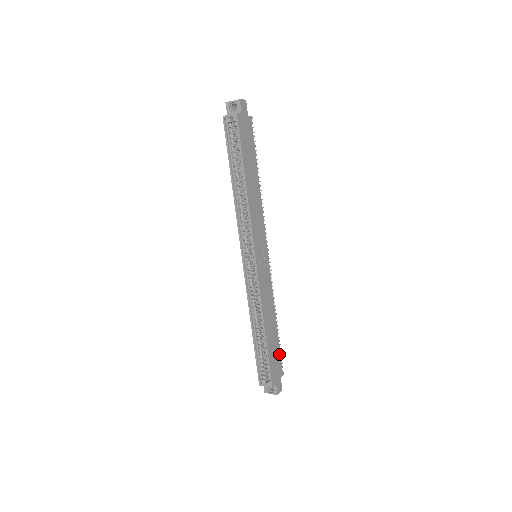
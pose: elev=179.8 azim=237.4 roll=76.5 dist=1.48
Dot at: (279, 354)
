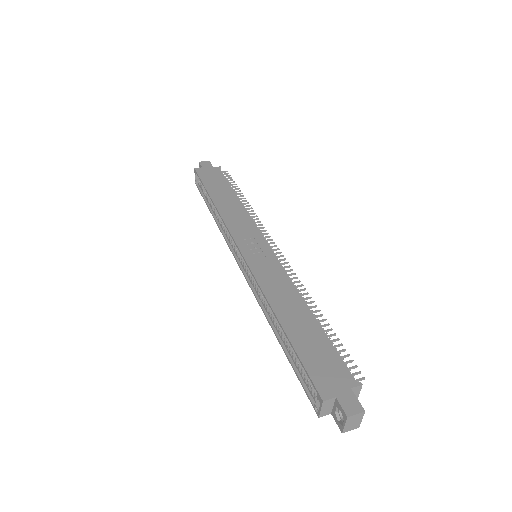
Dot at: (333, 353)
